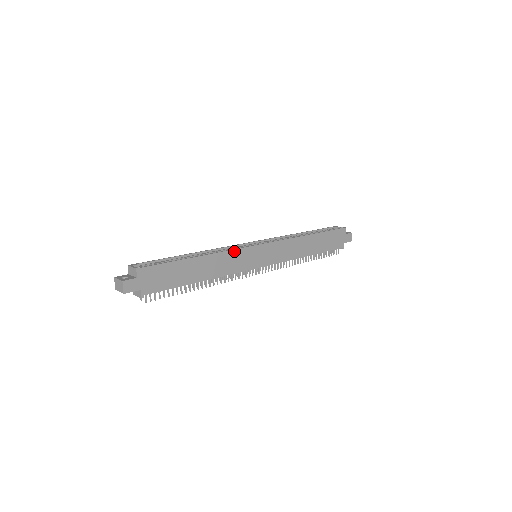
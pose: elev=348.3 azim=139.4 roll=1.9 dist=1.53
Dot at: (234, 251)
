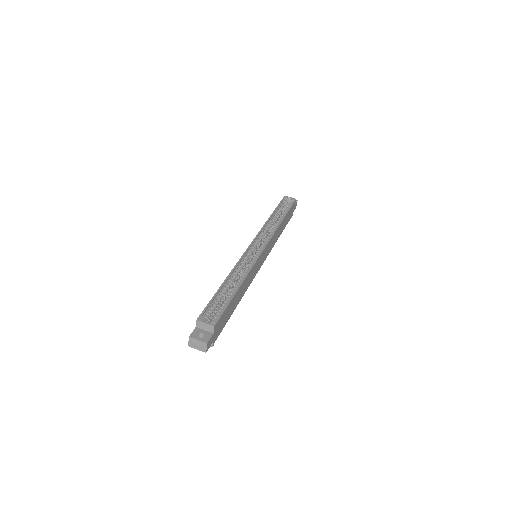
Dot at: (254, 265)
